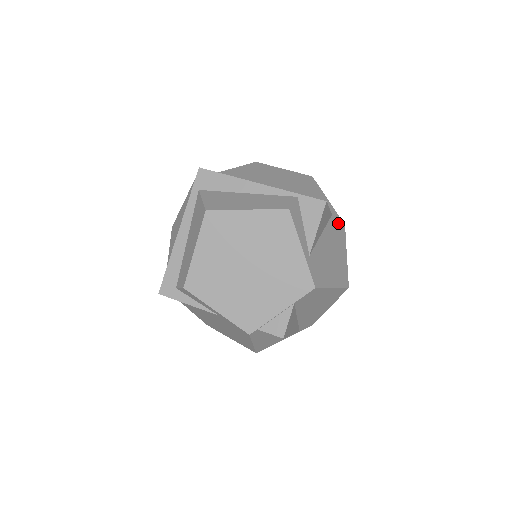
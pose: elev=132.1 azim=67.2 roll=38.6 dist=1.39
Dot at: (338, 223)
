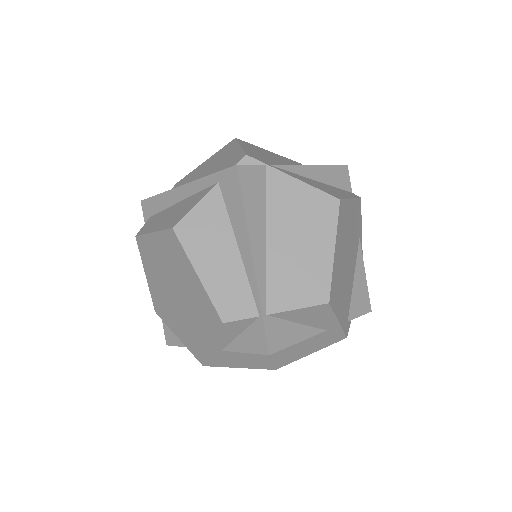
Dot at: (332, 336)
